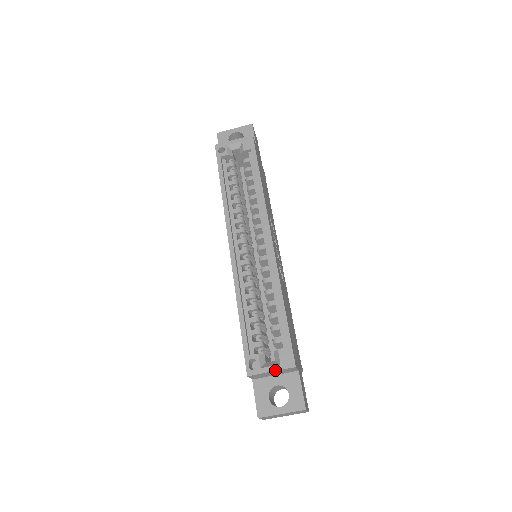
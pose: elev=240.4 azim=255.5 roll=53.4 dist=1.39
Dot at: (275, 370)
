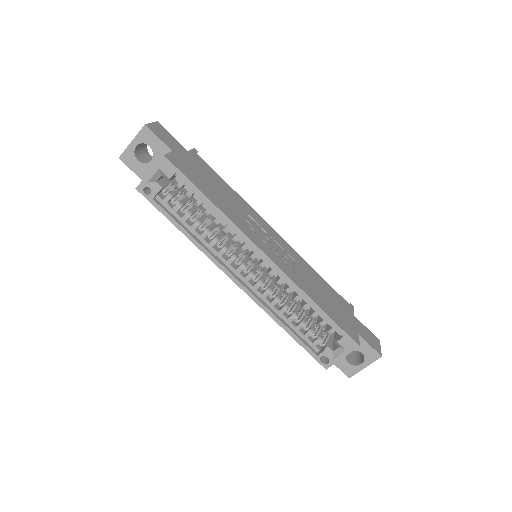
Dot at: occluded
